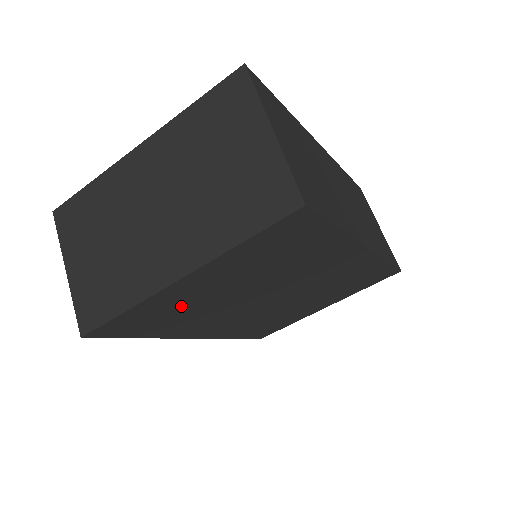
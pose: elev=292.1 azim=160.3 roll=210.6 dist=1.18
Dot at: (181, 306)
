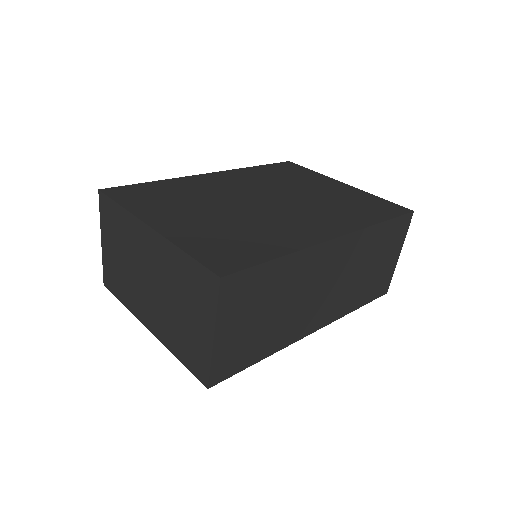
Dot at: occluded
